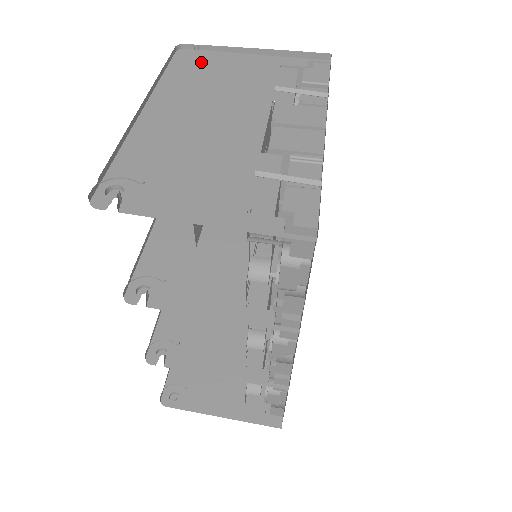
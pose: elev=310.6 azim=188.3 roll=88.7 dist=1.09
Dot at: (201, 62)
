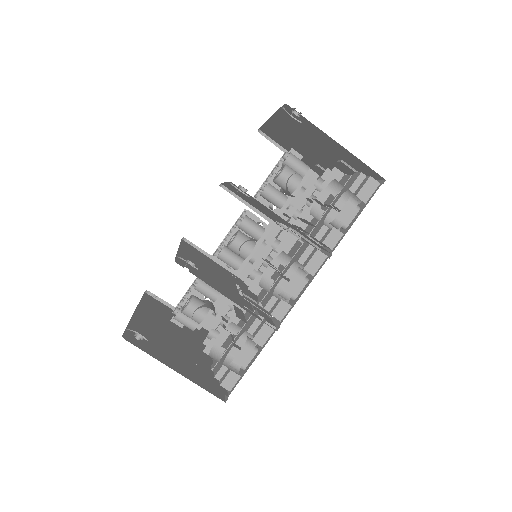
Dot at: occluded
